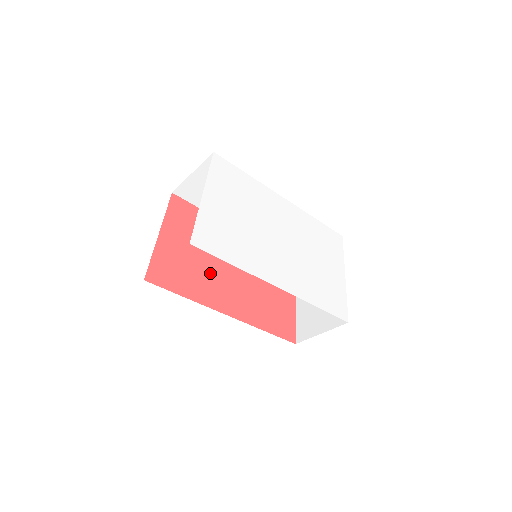
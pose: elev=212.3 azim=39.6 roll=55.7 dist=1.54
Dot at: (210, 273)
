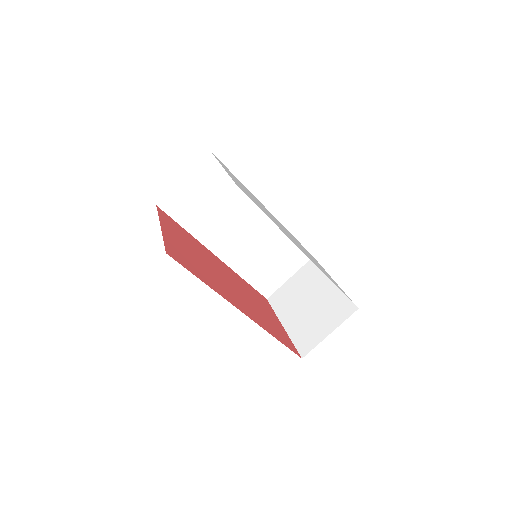
Dot at: (213, 275)
